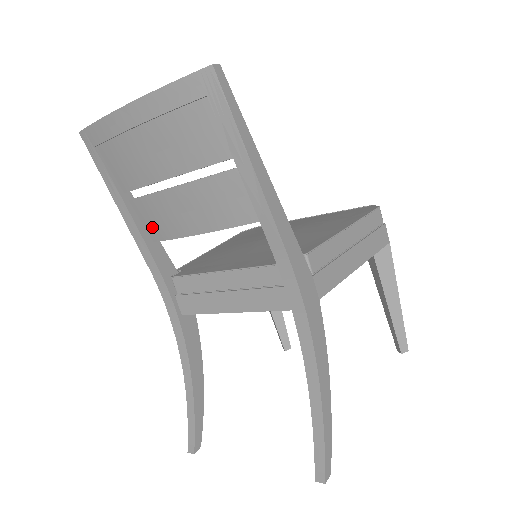
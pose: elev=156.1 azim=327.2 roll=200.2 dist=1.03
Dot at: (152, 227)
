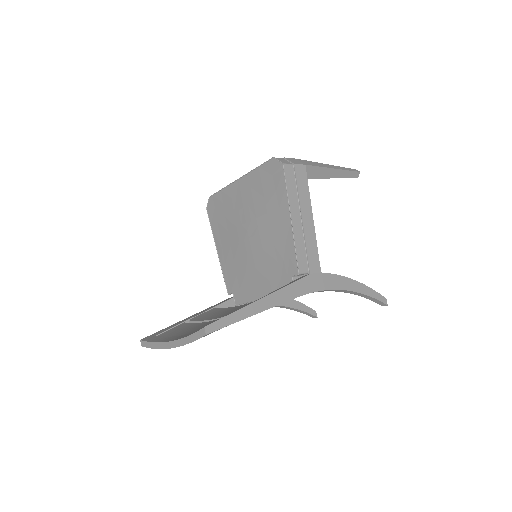
Dot at: occluded
